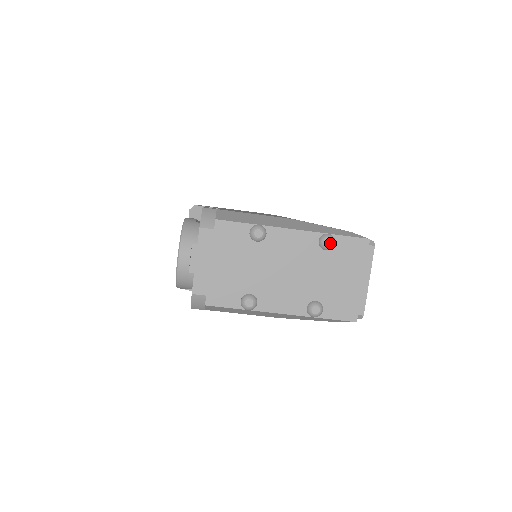
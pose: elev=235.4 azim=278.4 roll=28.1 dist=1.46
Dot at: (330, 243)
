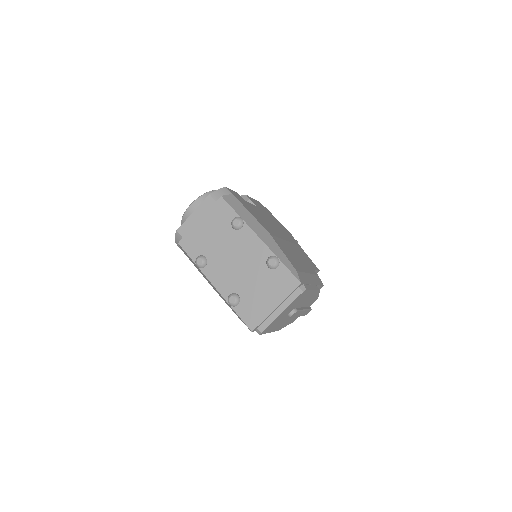
Dot at: (272, 263)
